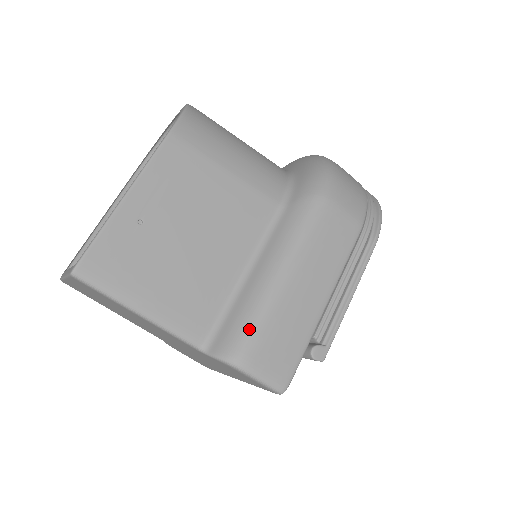
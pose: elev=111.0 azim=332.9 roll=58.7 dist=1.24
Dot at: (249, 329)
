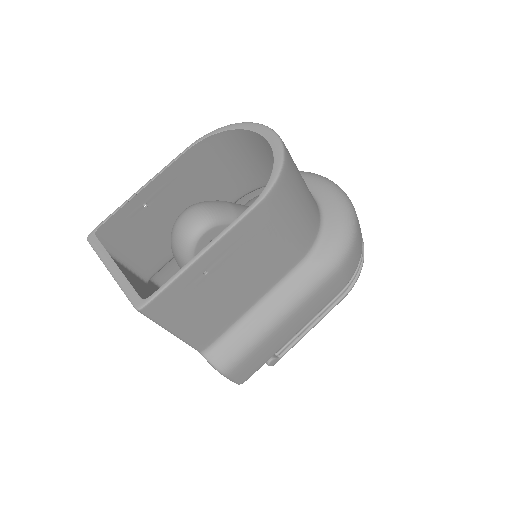
Dot at: (242, 353)
